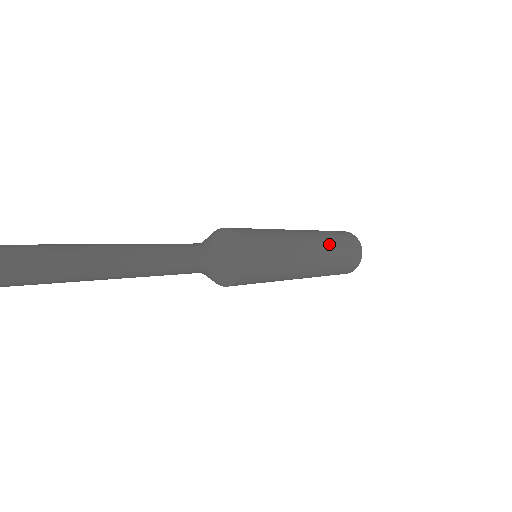
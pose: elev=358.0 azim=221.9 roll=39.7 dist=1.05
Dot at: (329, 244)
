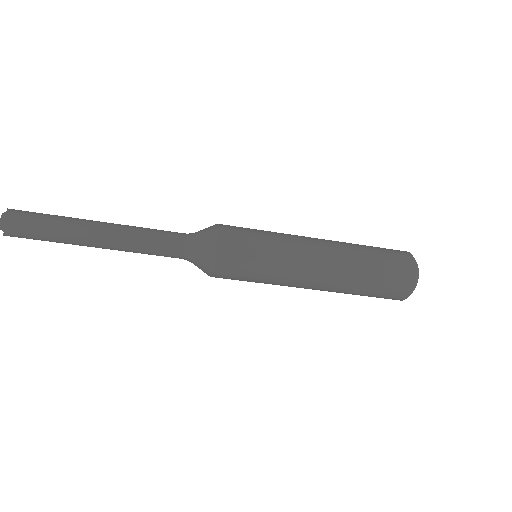
Dot at: (353, 261)
